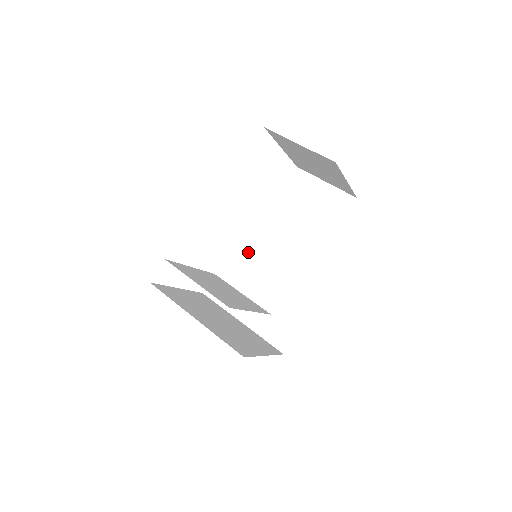
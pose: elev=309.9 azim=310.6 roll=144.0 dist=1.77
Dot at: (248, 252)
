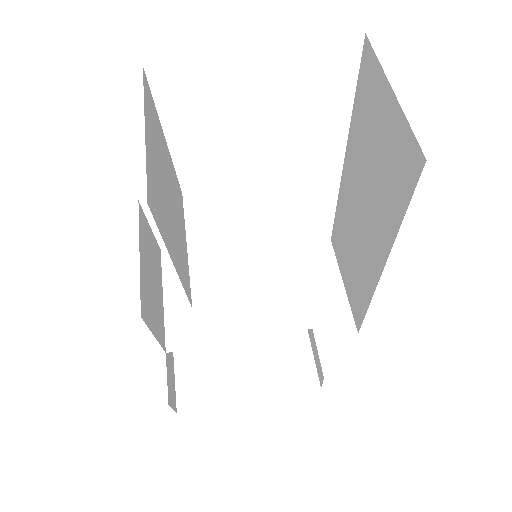
Dot at: (340, 194)
